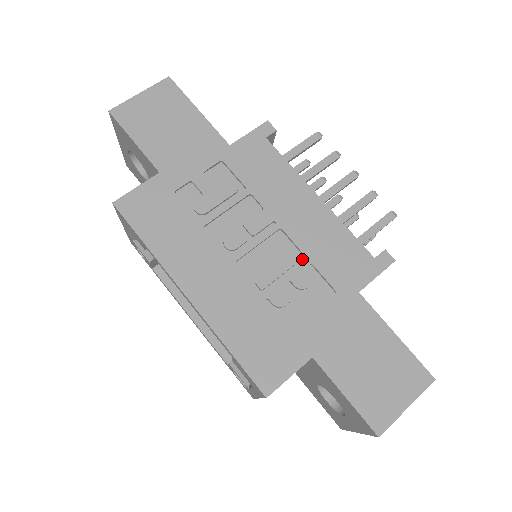
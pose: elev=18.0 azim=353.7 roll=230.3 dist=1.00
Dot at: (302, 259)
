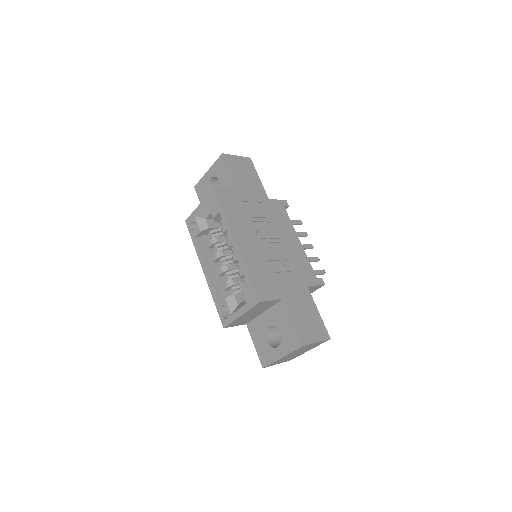
Dot at: (287, 260)
